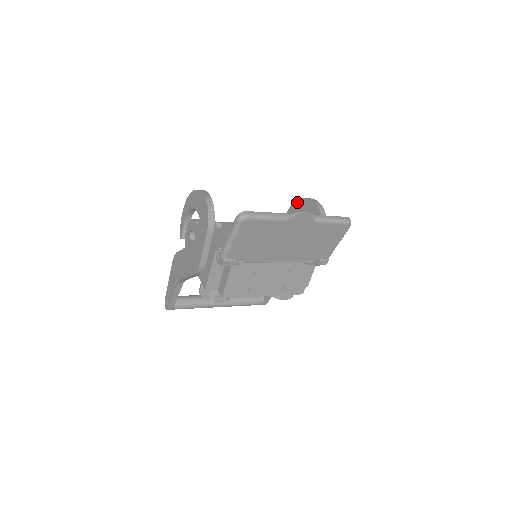
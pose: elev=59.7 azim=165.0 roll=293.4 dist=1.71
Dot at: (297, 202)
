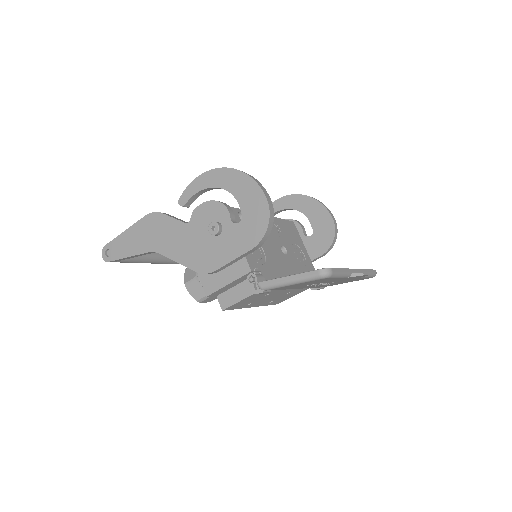
Dot at: (306, 198)
